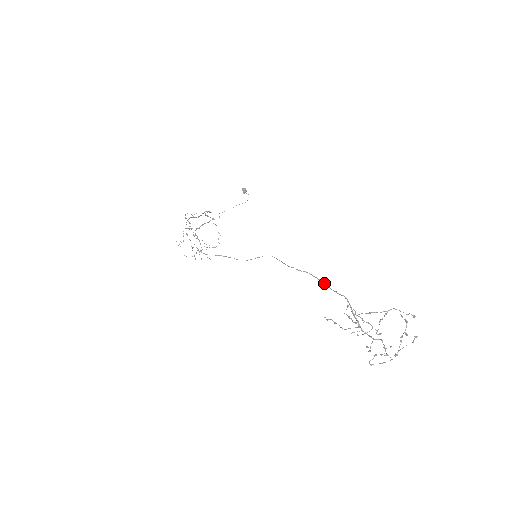
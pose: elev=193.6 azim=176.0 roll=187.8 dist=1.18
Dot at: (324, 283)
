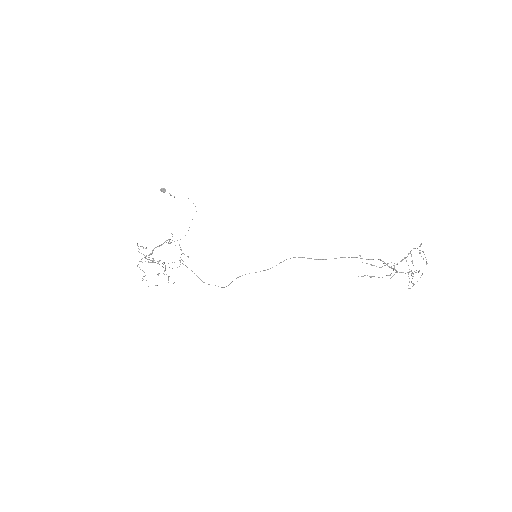
Dot at: occluded
